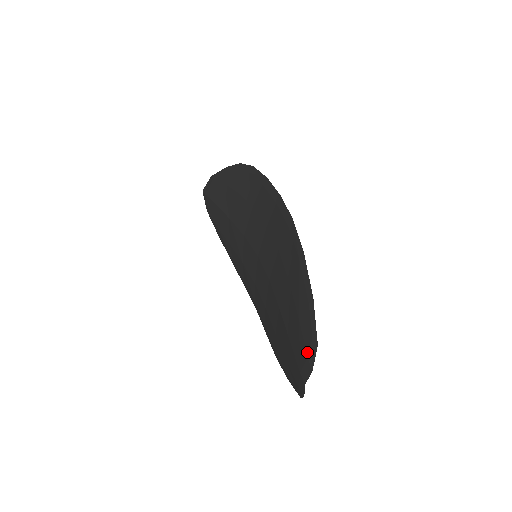
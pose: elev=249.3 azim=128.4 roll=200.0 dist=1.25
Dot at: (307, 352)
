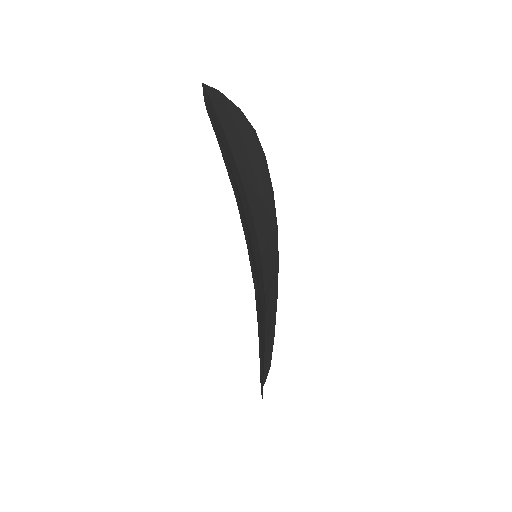
Dot at: occluded
